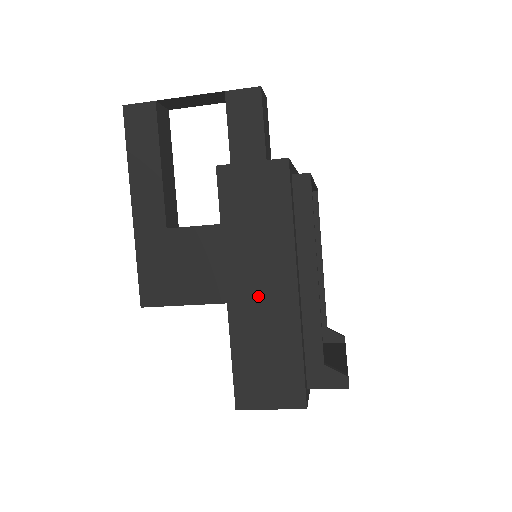
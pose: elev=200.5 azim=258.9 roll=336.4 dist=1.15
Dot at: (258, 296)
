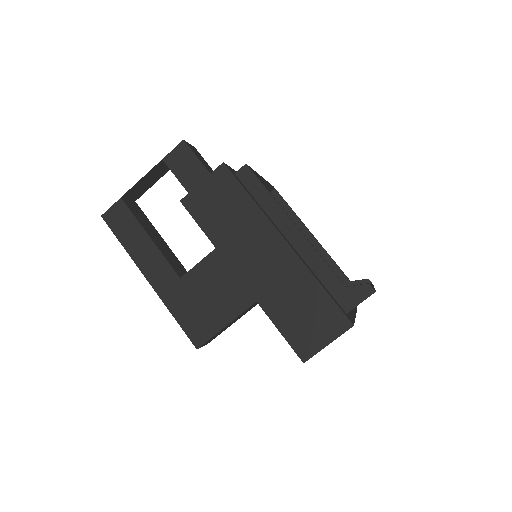
Dot at: (264, 268)
